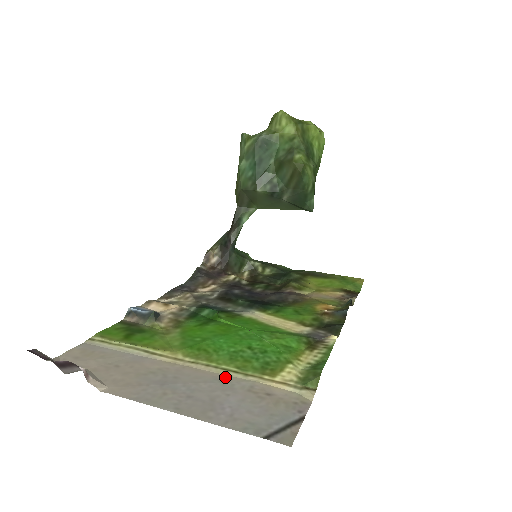
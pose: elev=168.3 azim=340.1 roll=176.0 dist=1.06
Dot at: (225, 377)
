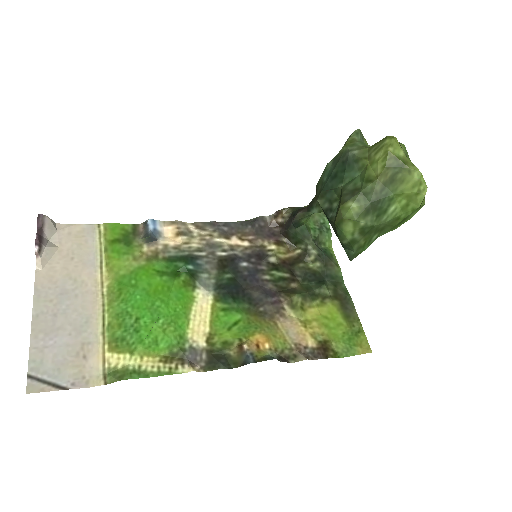
Dot at: (93, 322)
